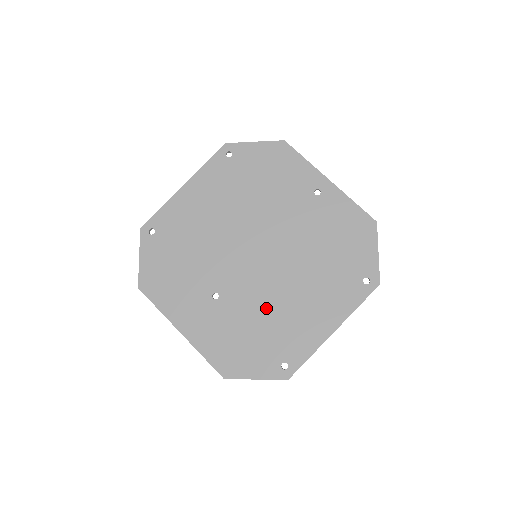
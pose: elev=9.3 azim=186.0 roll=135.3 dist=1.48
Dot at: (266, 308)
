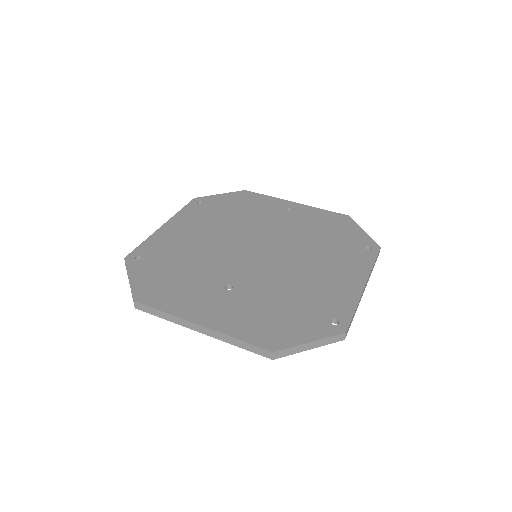
Dot at: (287, 284)
